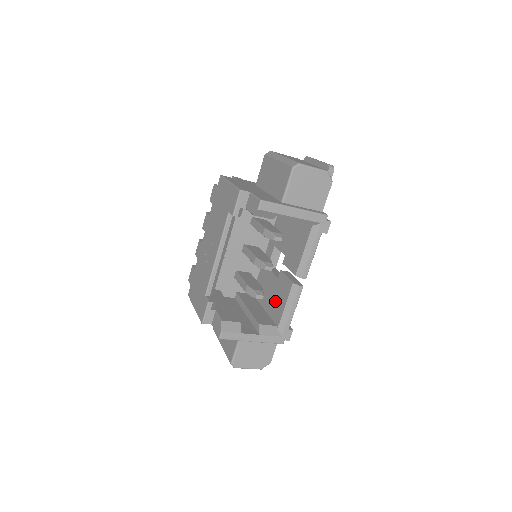
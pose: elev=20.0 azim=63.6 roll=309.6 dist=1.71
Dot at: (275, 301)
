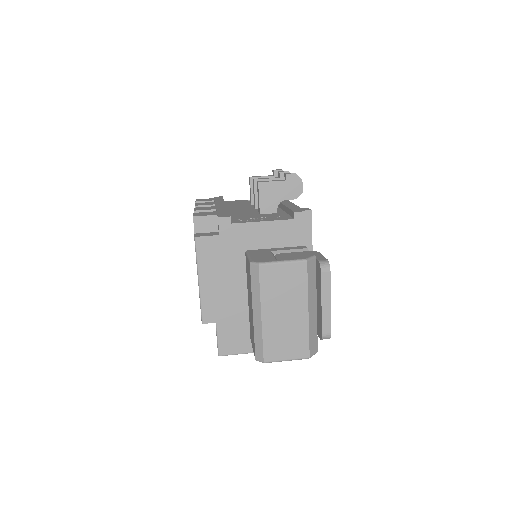
Dot at: occluded
